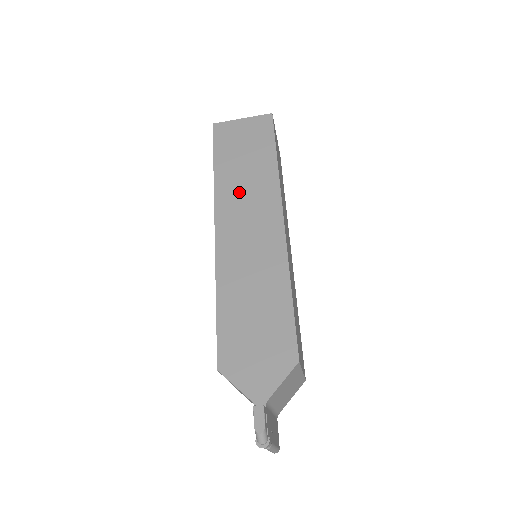
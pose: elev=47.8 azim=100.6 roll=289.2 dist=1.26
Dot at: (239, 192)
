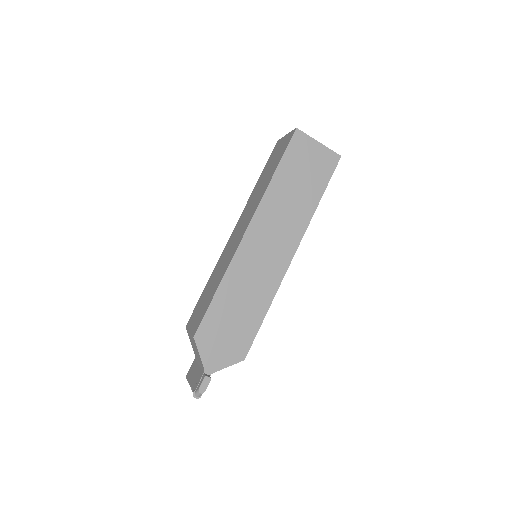
Dot at: (279, 211)
